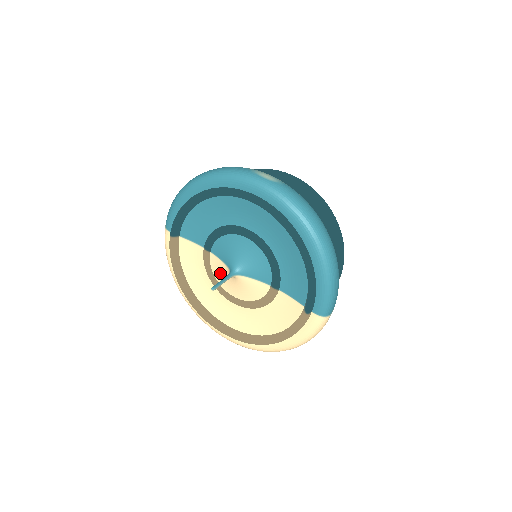
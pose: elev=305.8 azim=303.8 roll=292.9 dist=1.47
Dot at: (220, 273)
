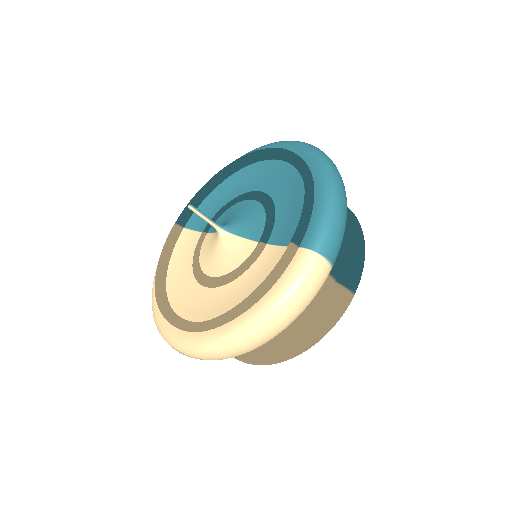
Dot at: (207, 250)
